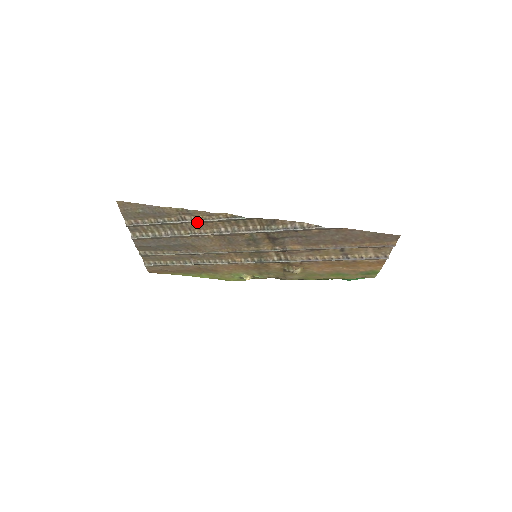
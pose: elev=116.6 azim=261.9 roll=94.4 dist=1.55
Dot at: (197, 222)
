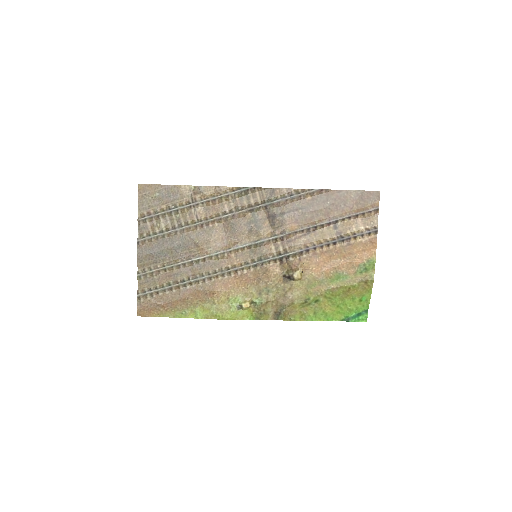
Dot at: (205, 205)
